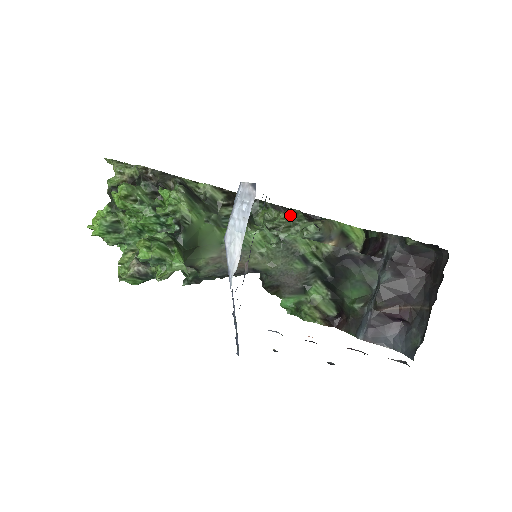
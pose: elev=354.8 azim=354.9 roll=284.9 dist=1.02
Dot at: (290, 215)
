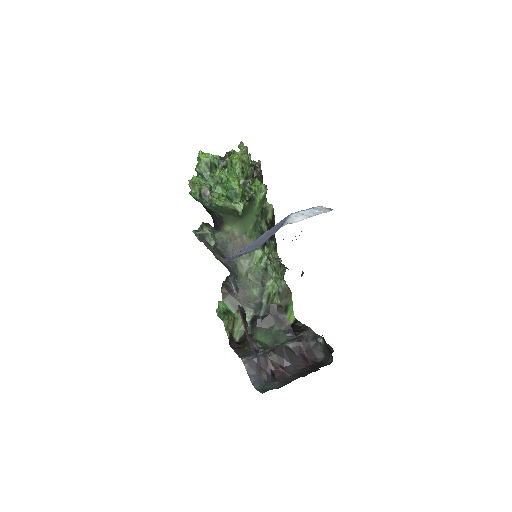
Dot at: (281, 266)
